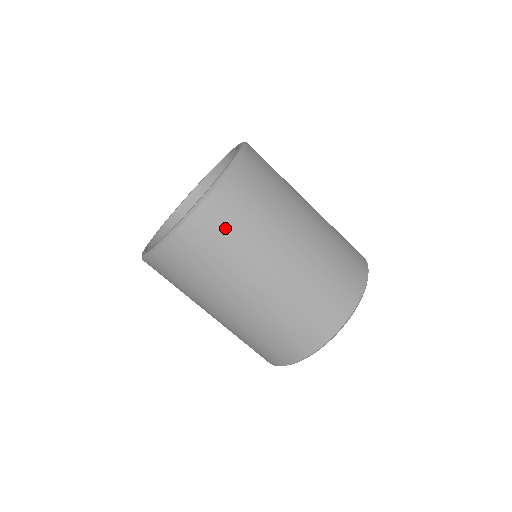
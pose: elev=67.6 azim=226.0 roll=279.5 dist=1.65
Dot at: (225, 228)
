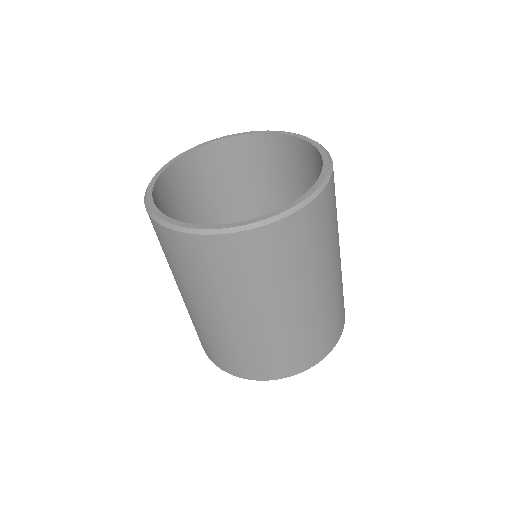
Dot at: (328, 219)
